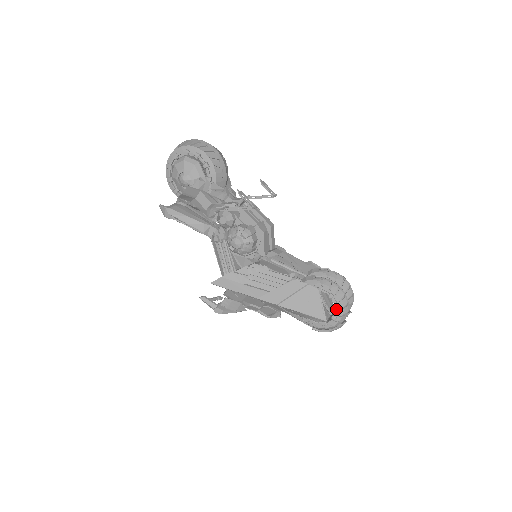
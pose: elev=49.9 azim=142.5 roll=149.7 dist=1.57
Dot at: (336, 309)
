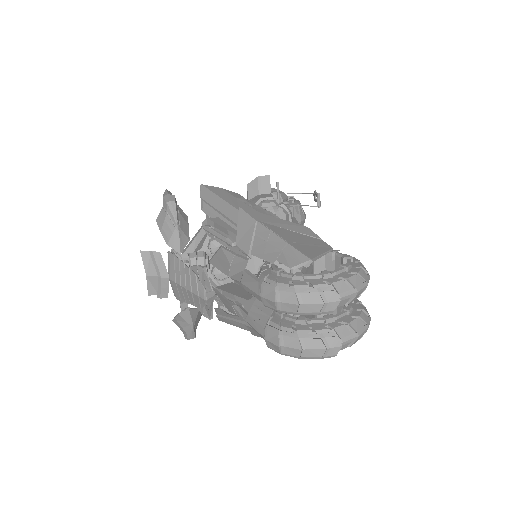
Dot at: (342, 266)
